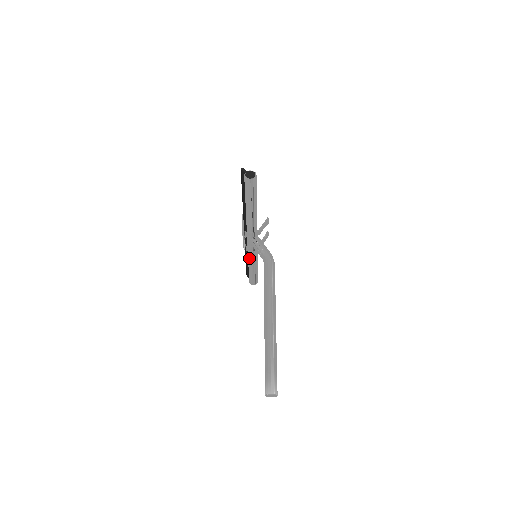
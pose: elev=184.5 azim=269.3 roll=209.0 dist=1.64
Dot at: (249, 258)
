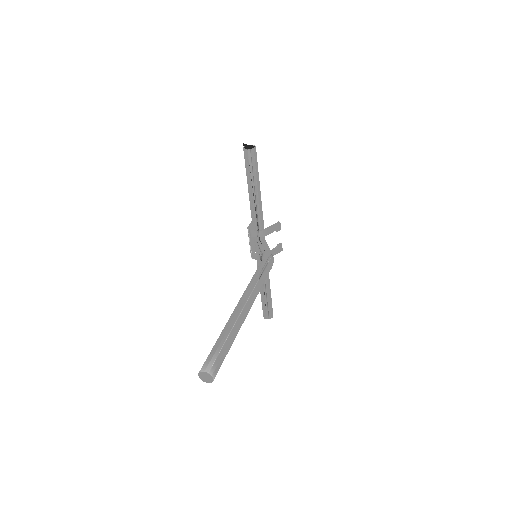
Dot at: occluded
